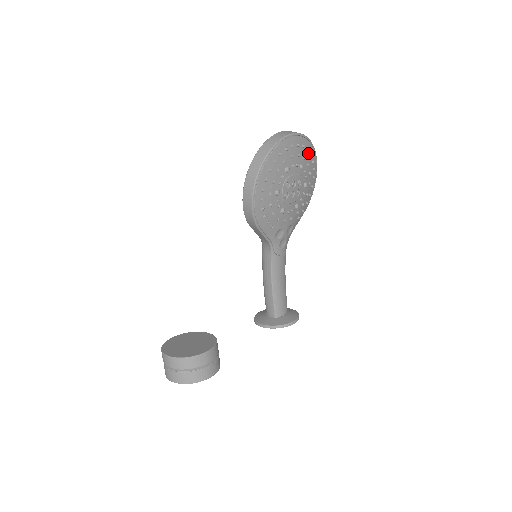
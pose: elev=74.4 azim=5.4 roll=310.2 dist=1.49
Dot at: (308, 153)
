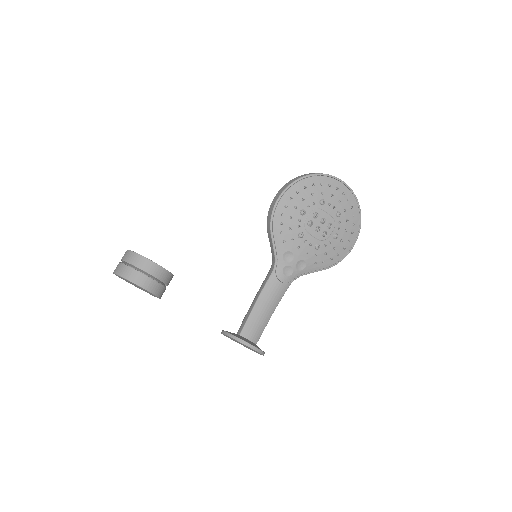
Dot at: (352, 212)
